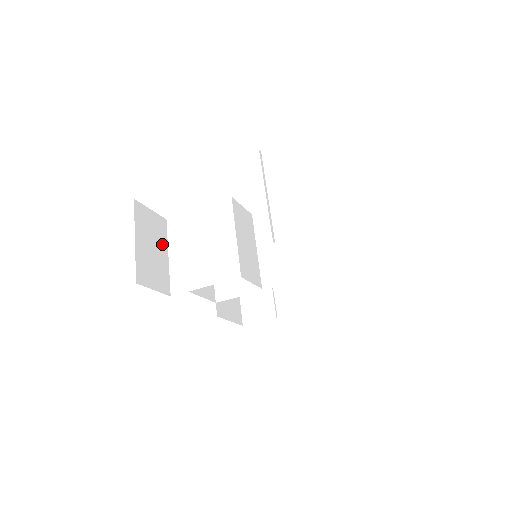
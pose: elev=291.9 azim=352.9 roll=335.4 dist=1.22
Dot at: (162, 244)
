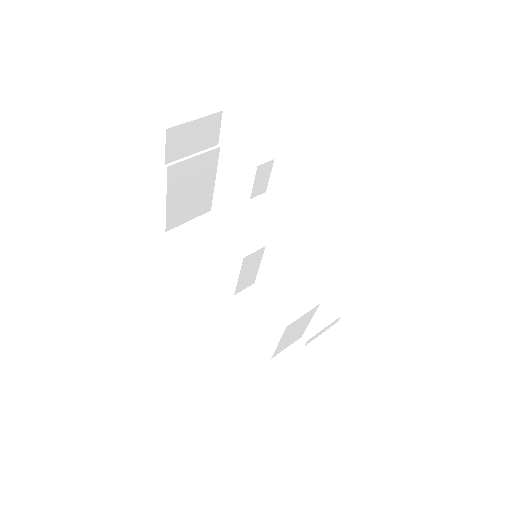
Dot at: occluded
